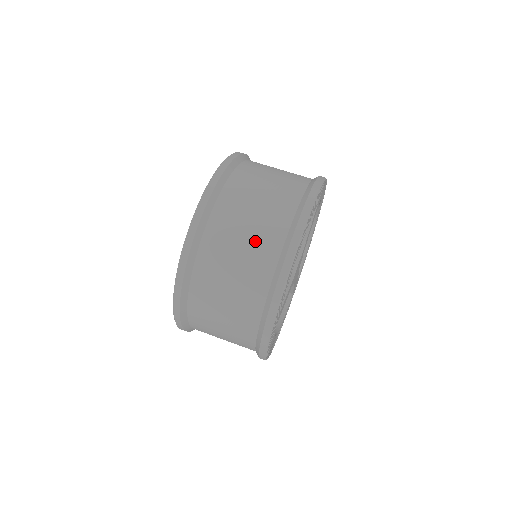
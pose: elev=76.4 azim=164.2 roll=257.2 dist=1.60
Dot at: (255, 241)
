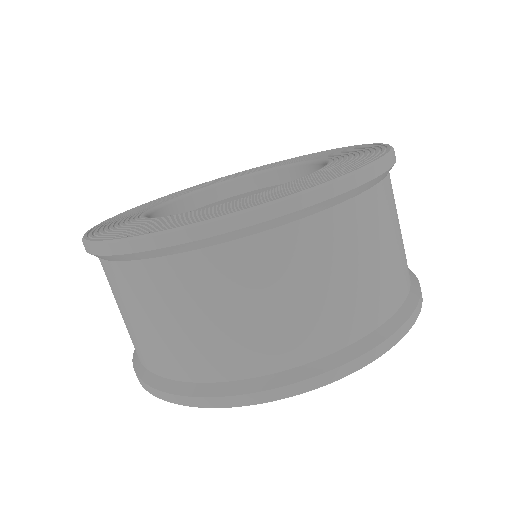
Dot at: (291, 321)
